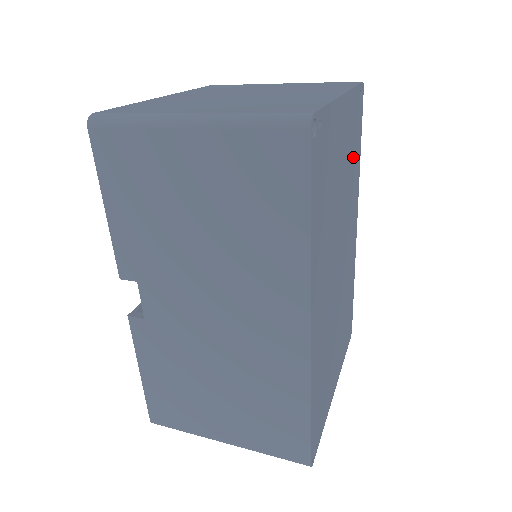
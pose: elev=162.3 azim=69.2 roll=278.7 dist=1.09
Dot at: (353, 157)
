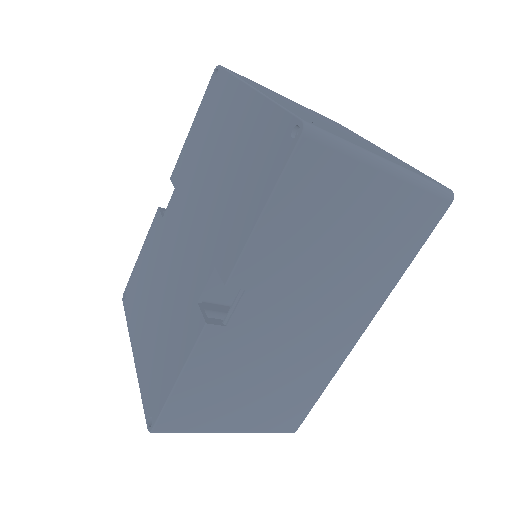
Dot at: occluded
